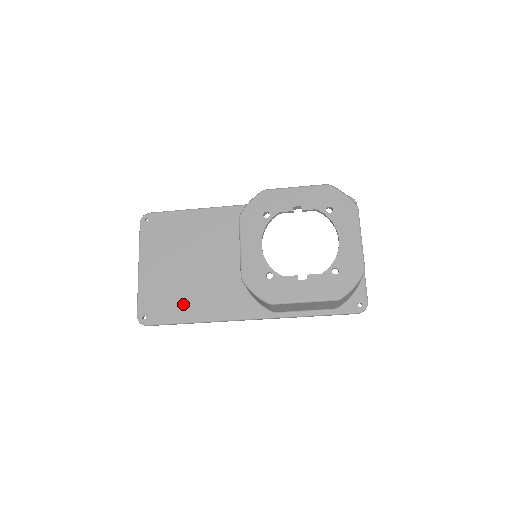
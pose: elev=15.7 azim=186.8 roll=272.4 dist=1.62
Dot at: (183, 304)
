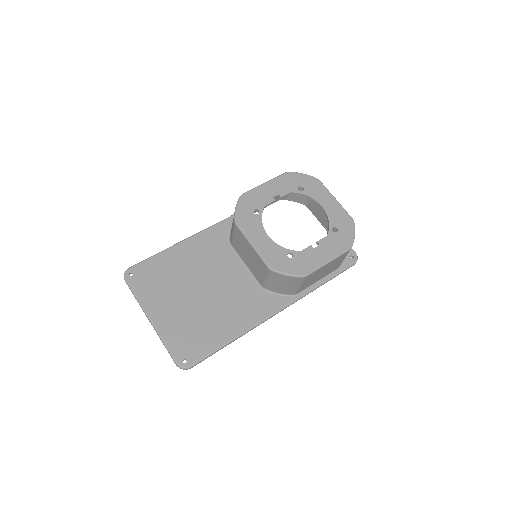
Dot at: (215, 329)
